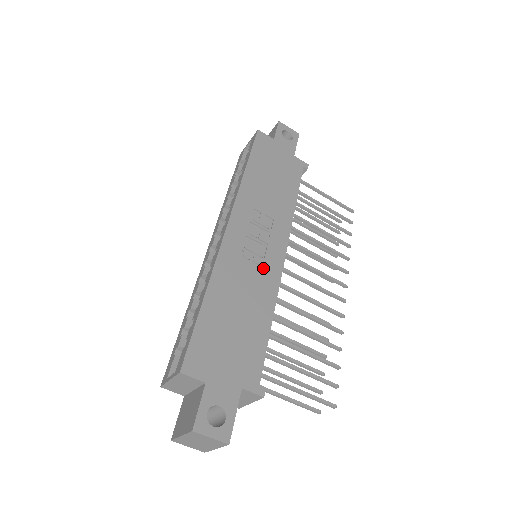
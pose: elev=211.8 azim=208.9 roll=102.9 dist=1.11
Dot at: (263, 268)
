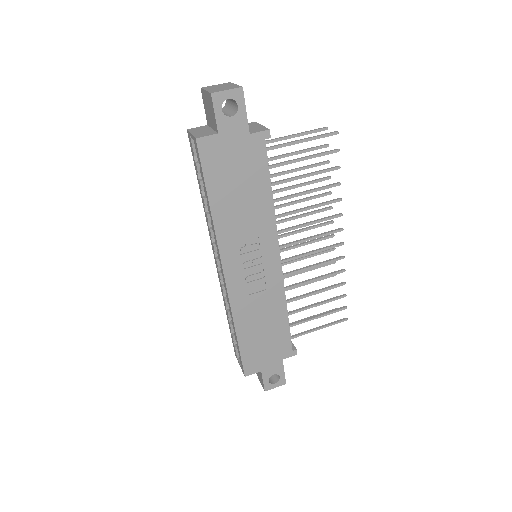
Dot at: (267, 285)
